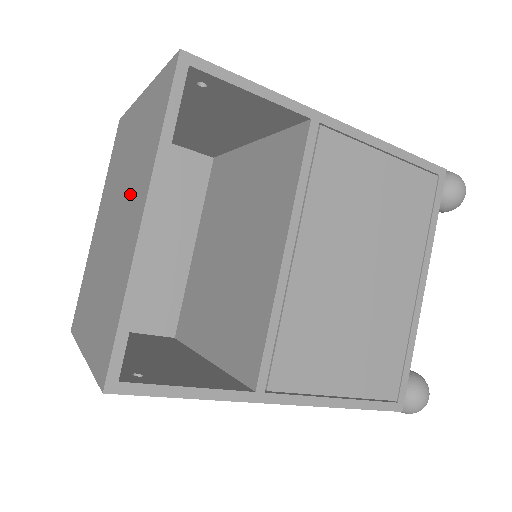
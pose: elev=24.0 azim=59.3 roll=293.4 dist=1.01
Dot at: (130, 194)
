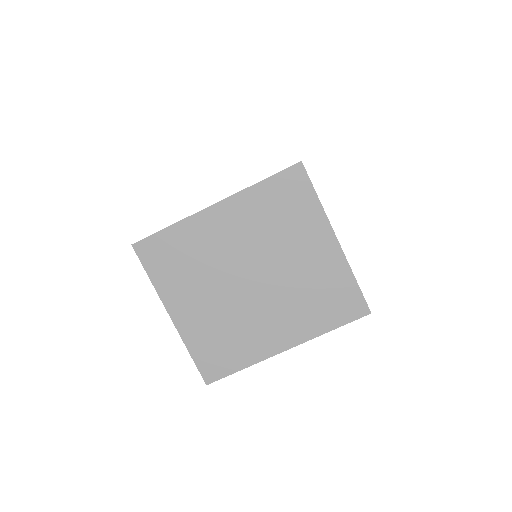
Dot at: (283, 306)
